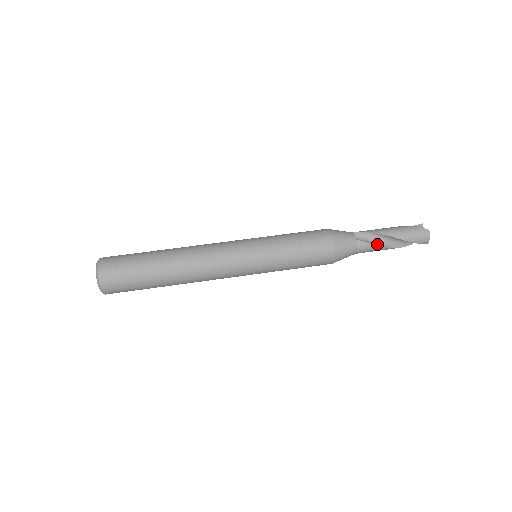
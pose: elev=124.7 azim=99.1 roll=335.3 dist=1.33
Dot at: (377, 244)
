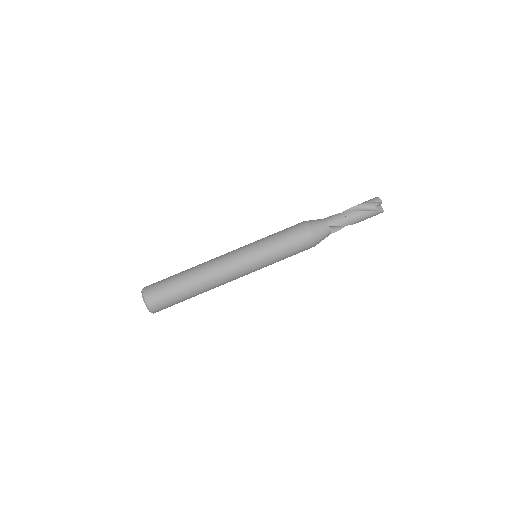
Dot at: (344, 226)
